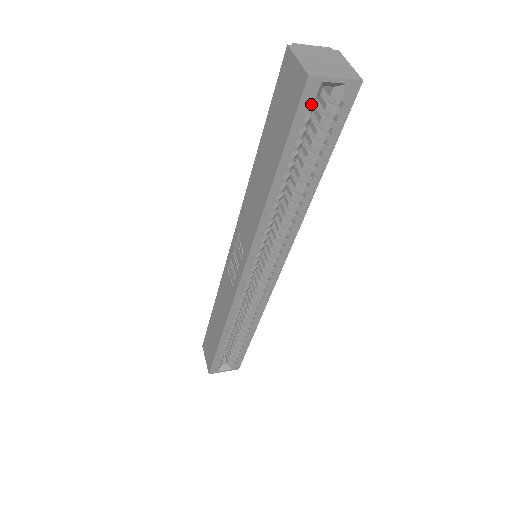
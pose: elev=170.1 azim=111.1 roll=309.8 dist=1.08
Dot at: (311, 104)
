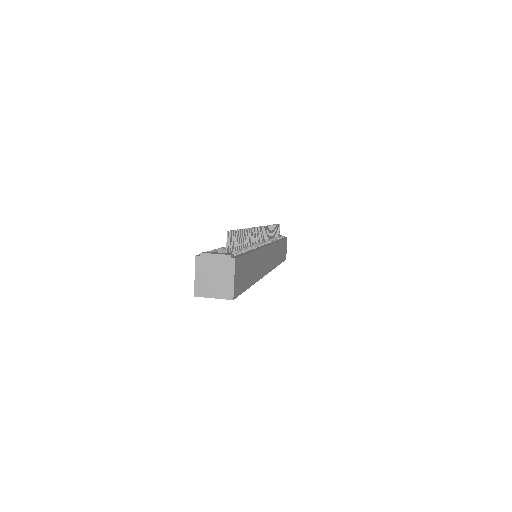
Dot at: occluded
